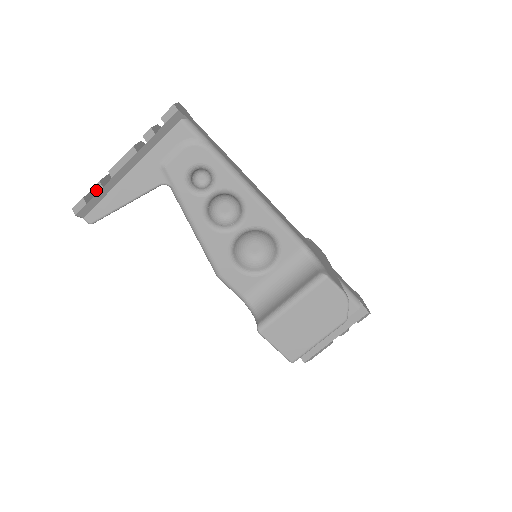
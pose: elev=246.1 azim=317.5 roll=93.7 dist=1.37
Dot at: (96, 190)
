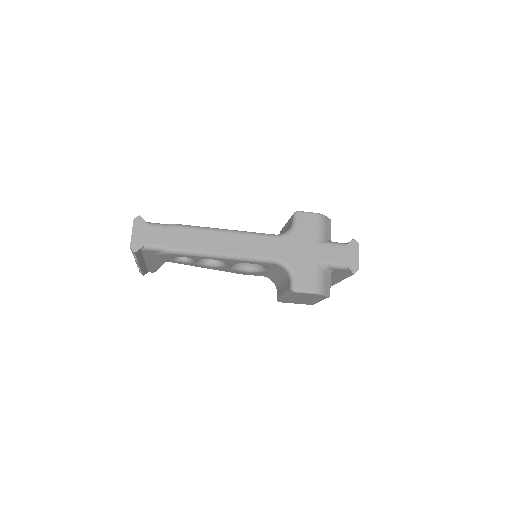
Dot at: (140, 270)
